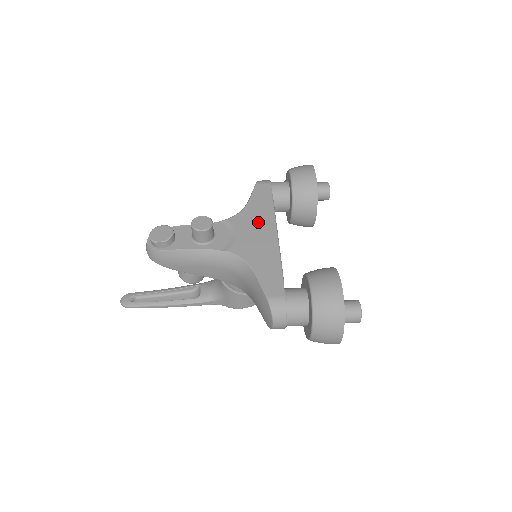
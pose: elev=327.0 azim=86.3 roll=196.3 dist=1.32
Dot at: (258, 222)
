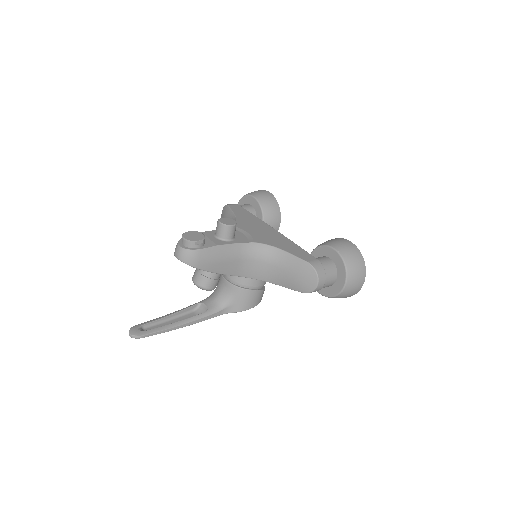
Dot at: (255, 225)
